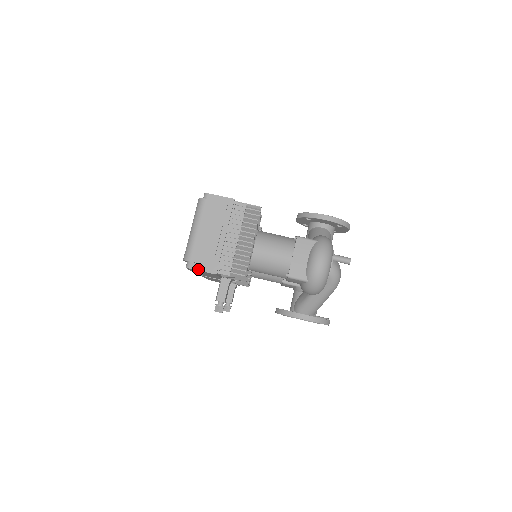
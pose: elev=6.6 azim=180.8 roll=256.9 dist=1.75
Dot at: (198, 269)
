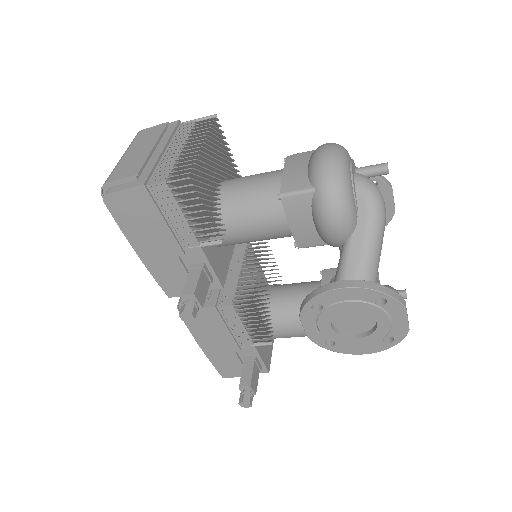
Dot at: (118, 190)
